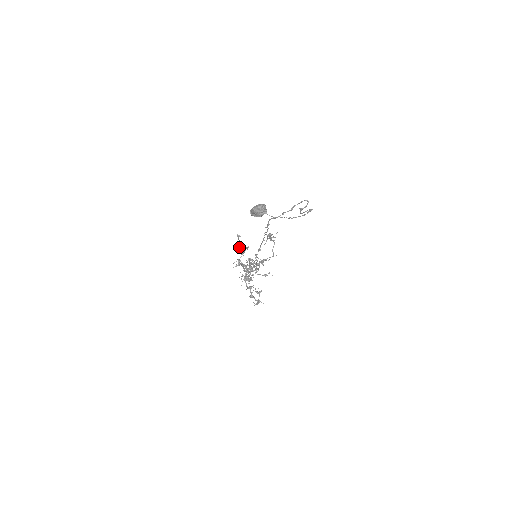
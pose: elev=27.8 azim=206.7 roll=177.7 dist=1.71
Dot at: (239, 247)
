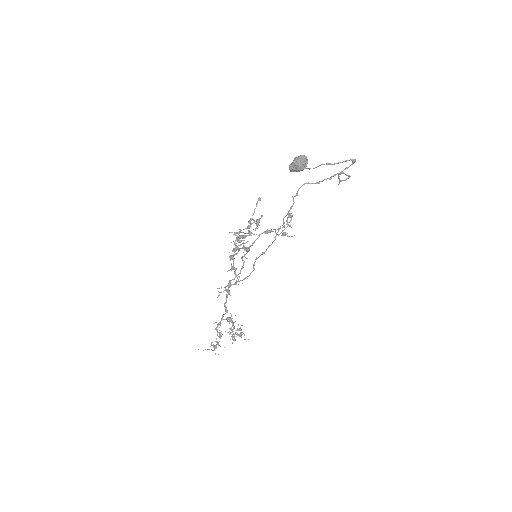
Dot at: (250, 219)
